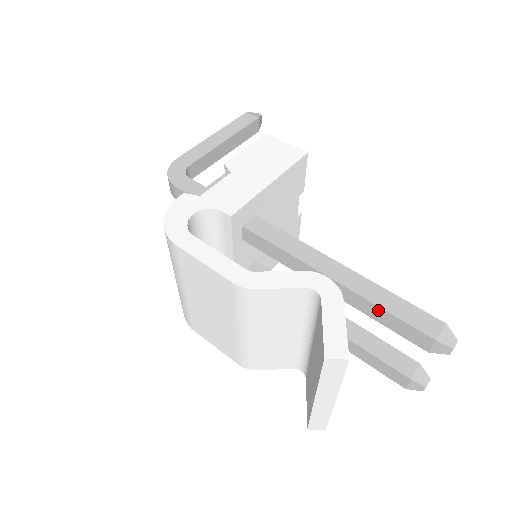
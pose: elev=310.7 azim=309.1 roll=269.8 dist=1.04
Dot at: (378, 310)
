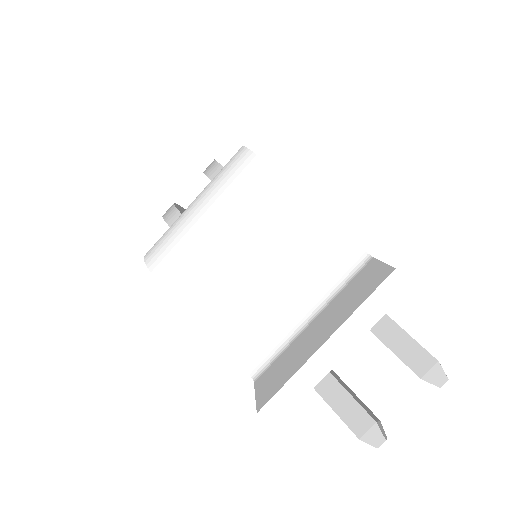
Dot at: (386, 321)
